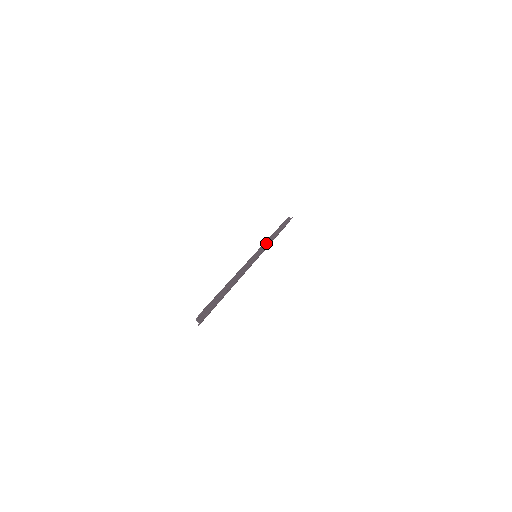
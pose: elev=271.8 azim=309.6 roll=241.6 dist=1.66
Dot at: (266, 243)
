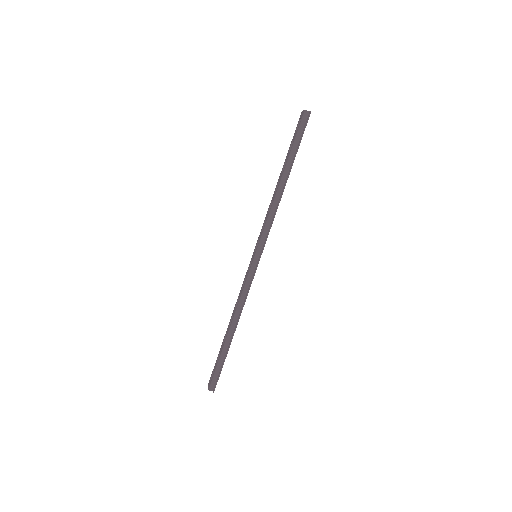
Dot at: (266, 227)
